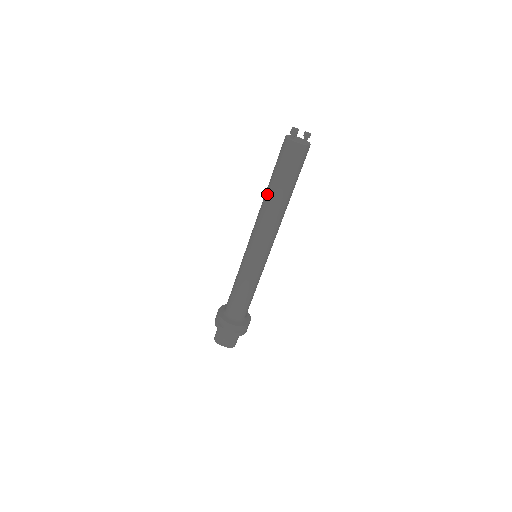
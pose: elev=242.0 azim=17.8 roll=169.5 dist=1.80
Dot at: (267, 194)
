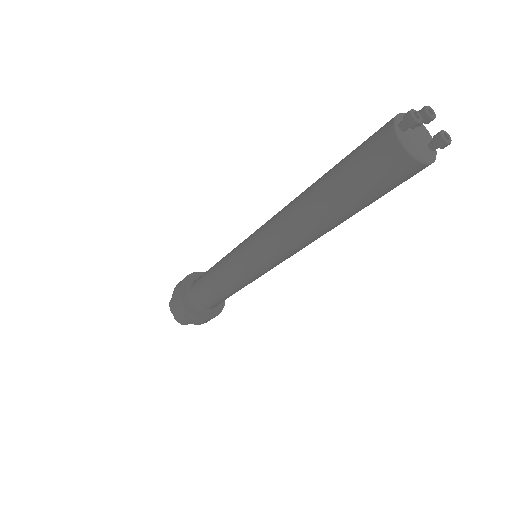
Dot at: (308, 190)
